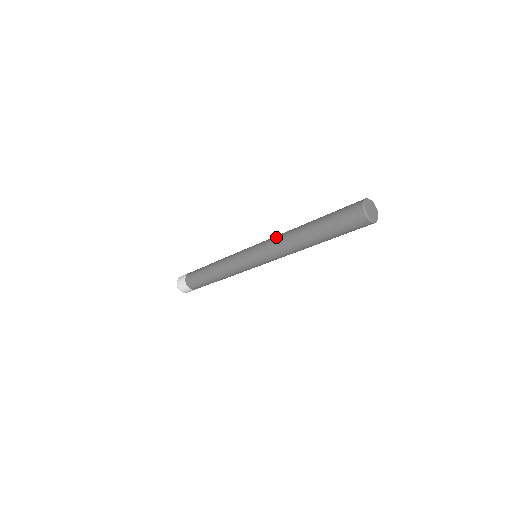
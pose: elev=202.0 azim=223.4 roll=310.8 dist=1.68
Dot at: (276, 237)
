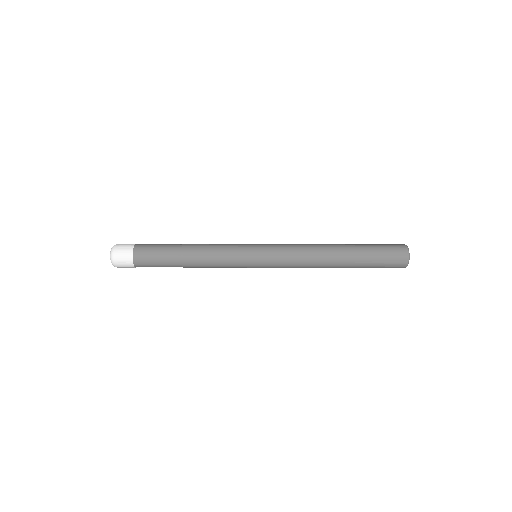
Dot at: (299, 256)
